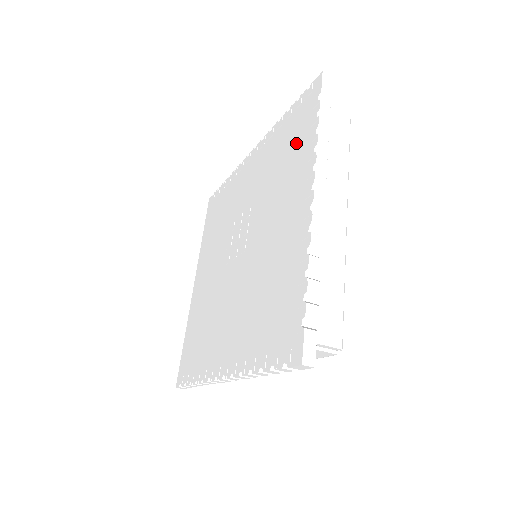
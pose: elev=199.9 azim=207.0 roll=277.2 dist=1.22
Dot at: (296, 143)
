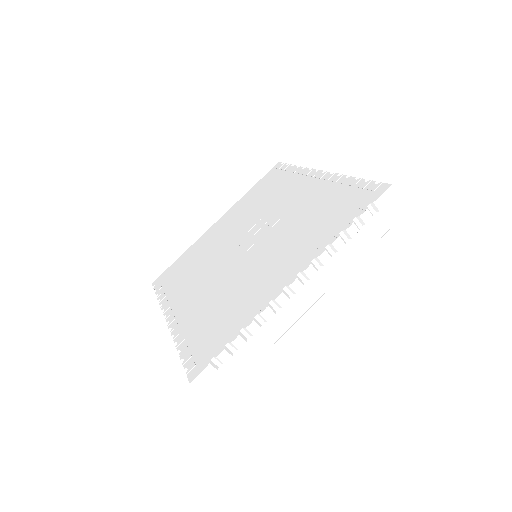
Dot at: (331, 218)
